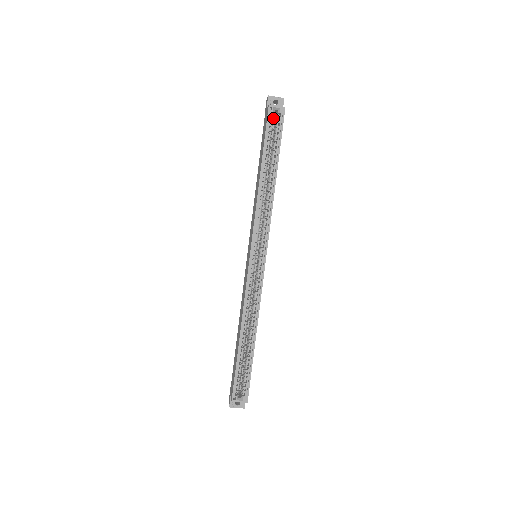
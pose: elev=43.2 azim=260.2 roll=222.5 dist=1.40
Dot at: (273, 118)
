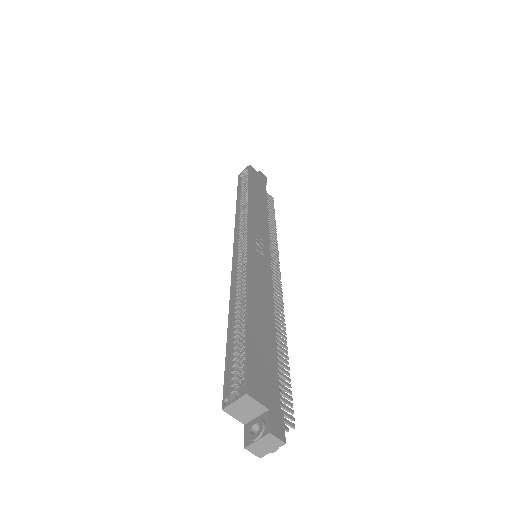
Dot at: (245, 178)
